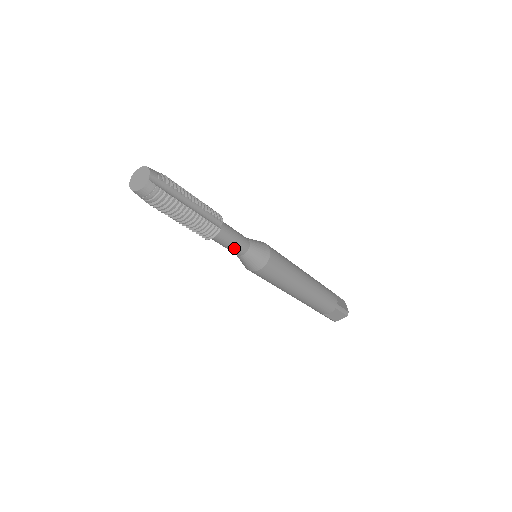
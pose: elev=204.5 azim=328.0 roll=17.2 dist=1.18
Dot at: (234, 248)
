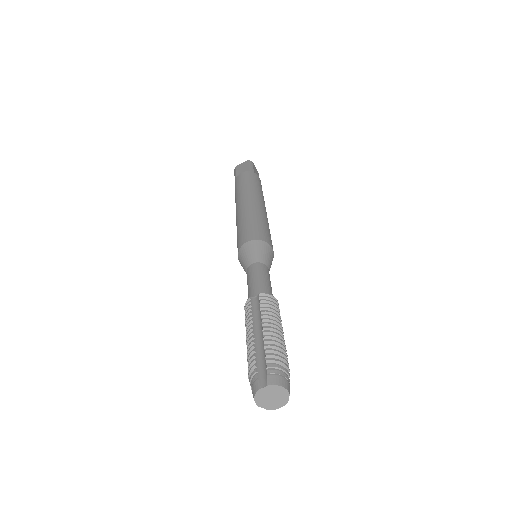
Dot at: occluded
